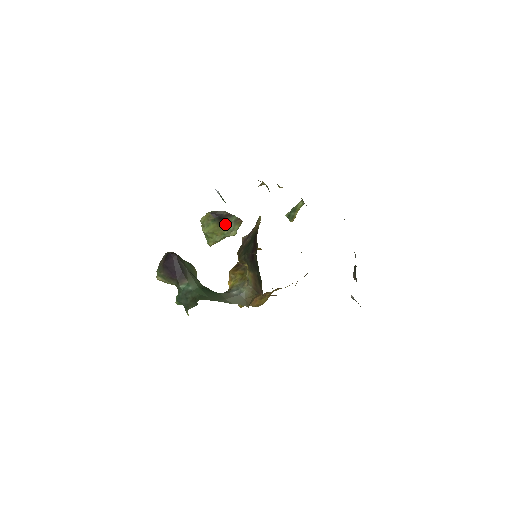
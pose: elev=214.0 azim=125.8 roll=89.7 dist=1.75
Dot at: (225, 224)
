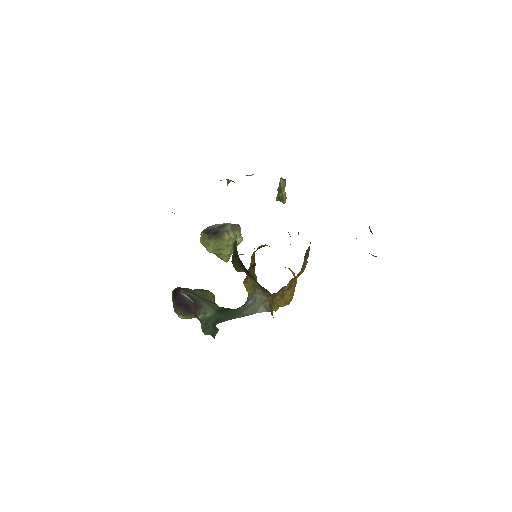
Dot at: (223, 236)
